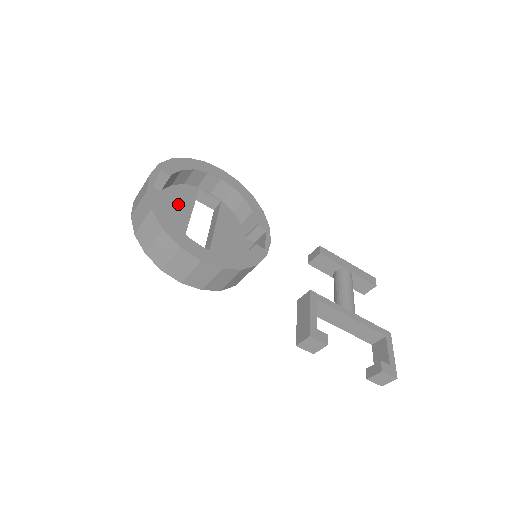
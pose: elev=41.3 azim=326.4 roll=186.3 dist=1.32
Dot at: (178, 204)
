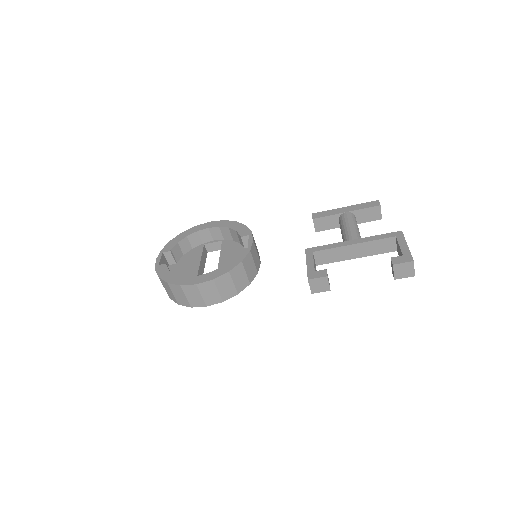
Dot at: (189, 263)
